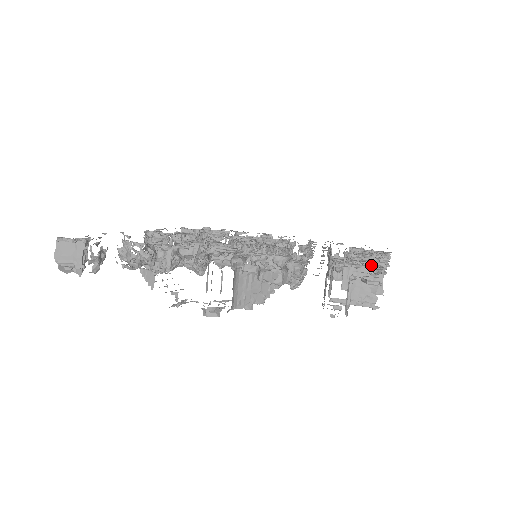
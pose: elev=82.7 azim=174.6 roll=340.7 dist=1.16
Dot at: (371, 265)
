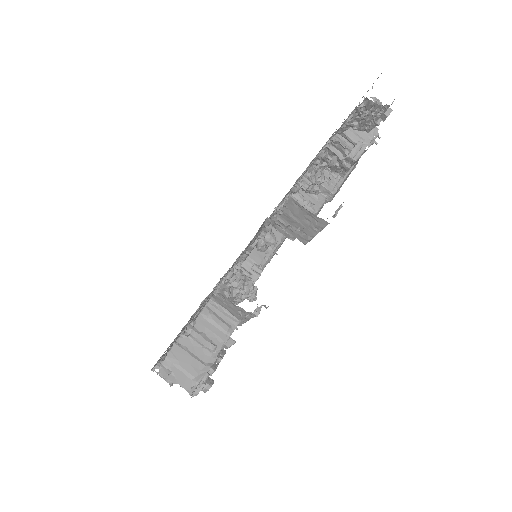
Dot at: (288, 207)
